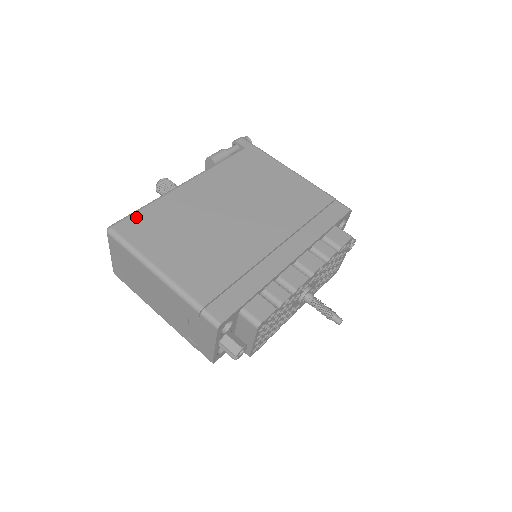
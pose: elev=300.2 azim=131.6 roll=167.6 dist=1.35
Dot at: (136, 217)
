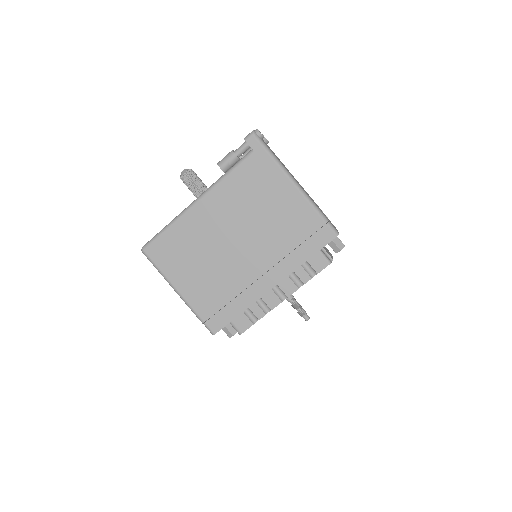
Dot at: (160, 241)
